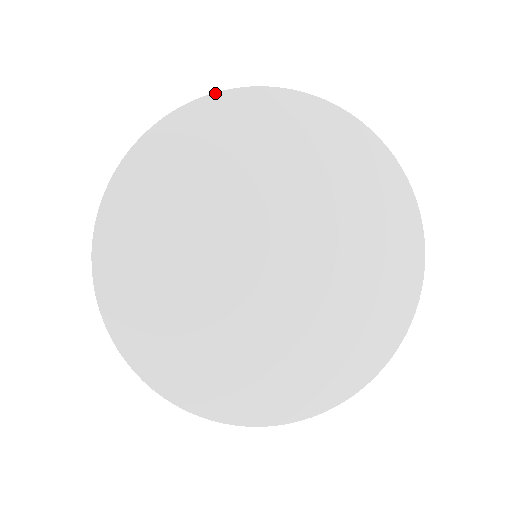
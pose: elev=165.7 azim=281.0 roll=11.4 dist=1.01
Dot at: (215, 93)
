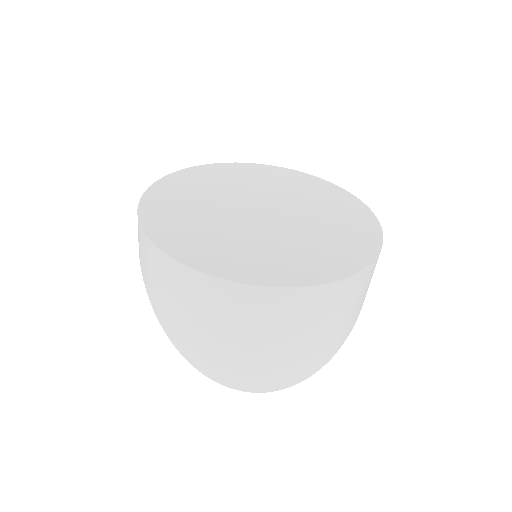
Dot at: (224, 163)
